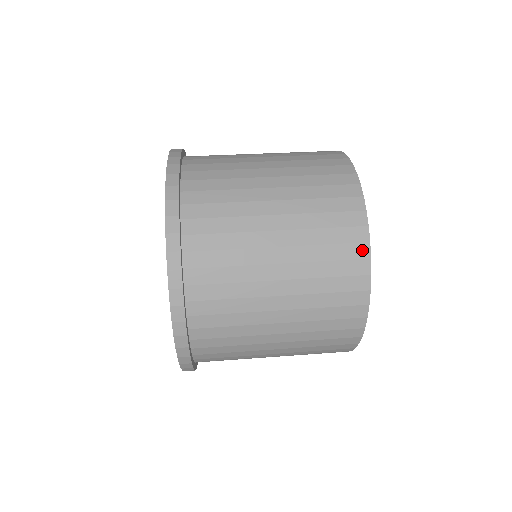
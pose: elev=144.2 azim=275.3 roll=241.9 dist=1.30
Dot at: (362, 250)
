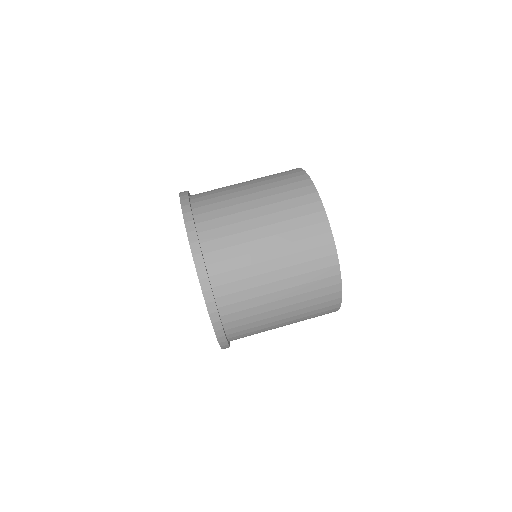
Dot at: (321, 216)
